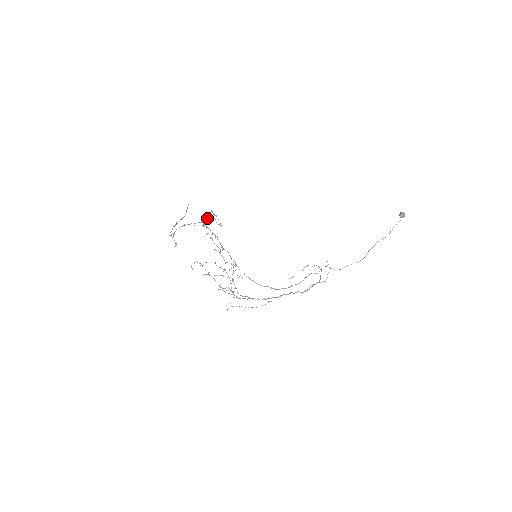
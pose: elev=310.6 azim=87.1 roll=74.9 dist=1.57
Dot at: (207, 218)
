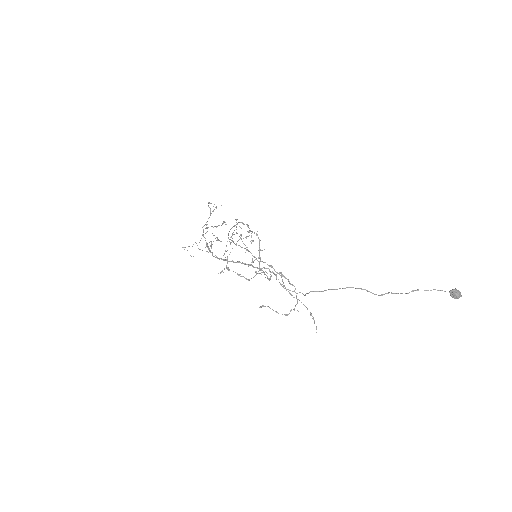
Dot at: occluded
